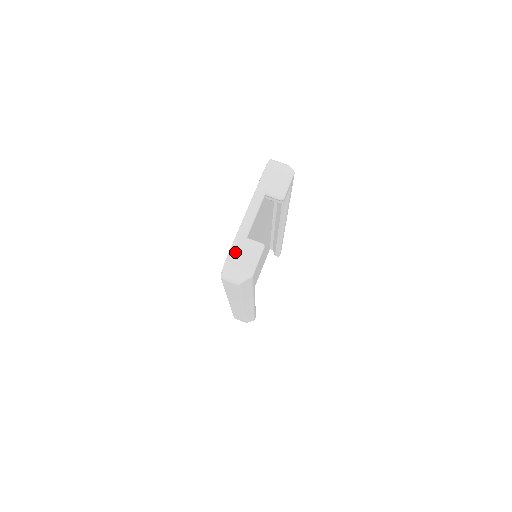
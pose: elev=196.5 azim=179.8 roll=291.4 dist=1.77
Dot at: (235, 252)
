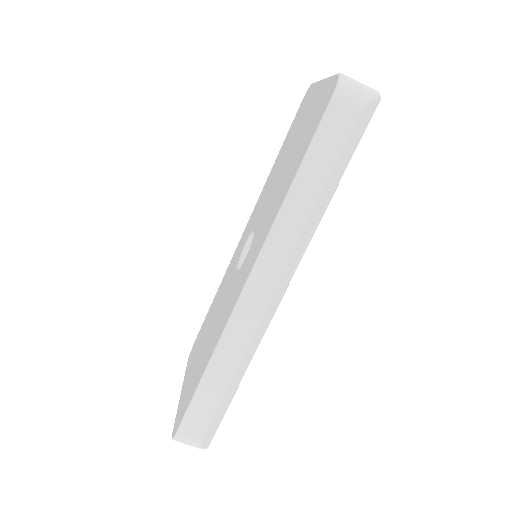
Dot at: occluded
